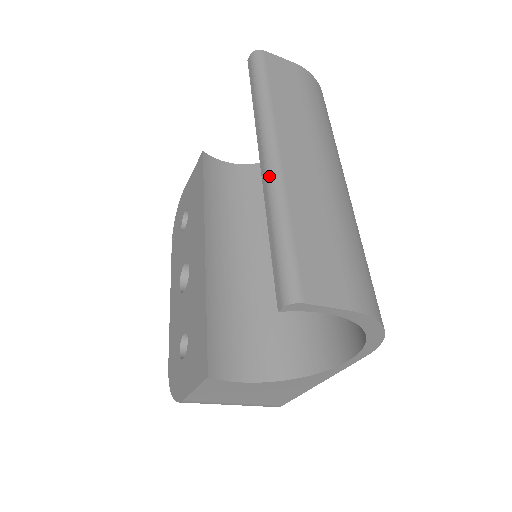
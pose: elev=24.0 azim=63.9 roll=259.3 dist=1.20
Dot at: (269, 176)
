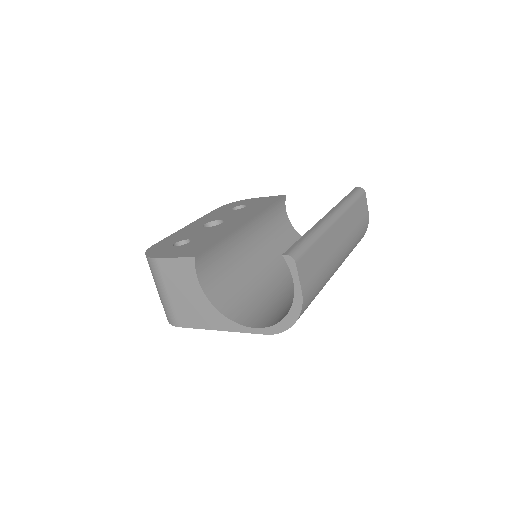
Dot at: (325, 222)
